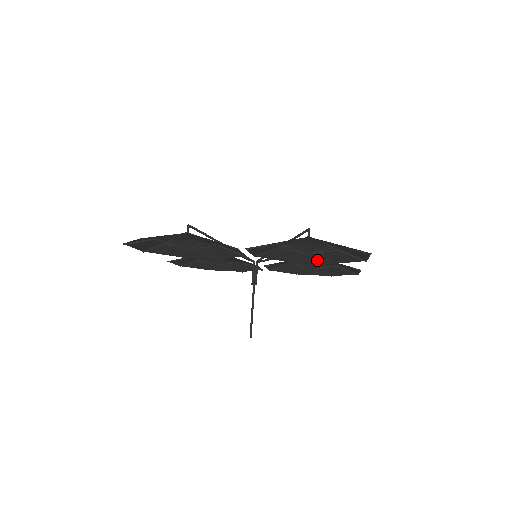
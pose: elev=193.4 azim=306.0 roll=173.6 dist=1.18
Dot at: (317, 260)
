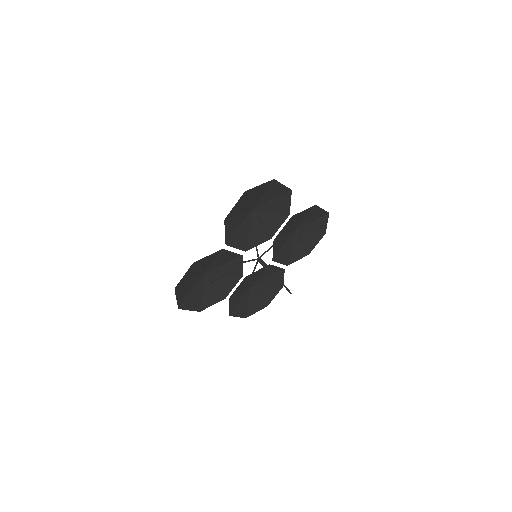
Dot at: (284, 260)
